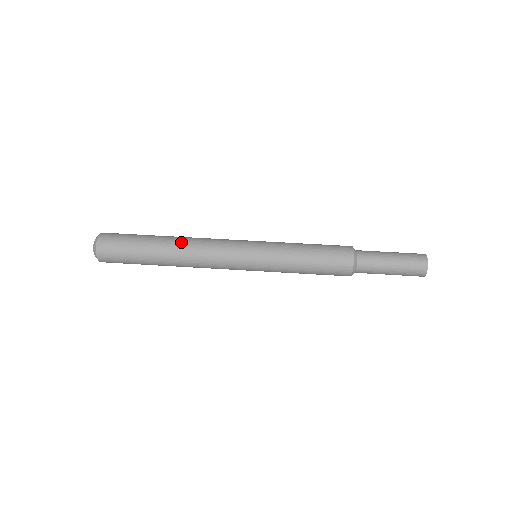
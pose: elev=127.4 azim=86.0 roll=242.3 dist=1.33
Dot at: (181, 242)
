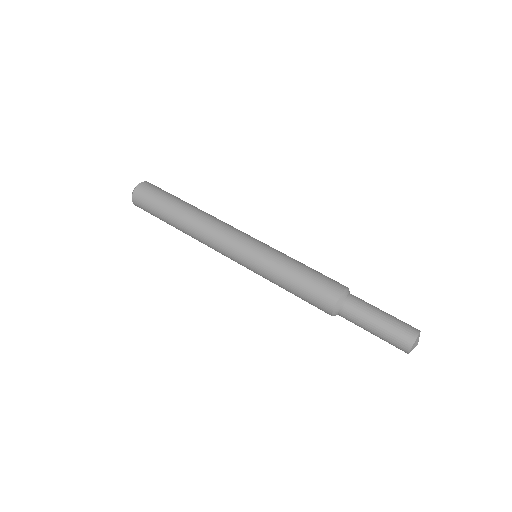
Dot at: occluded
